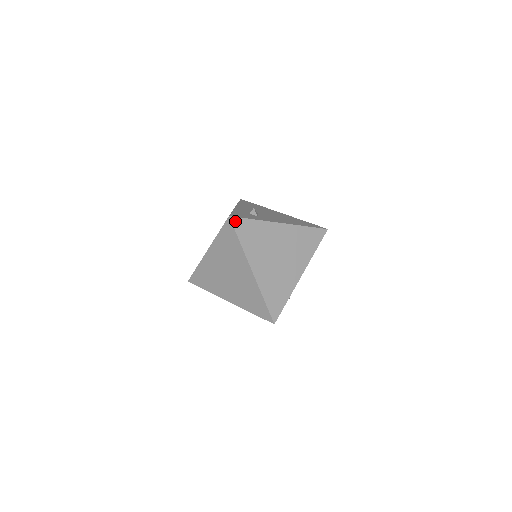
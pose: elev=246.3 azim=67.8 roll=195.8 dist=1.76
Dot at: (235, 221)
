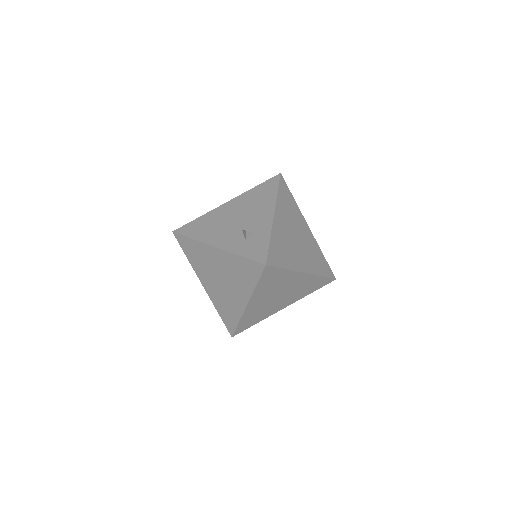
Dot at: (270, 262)
